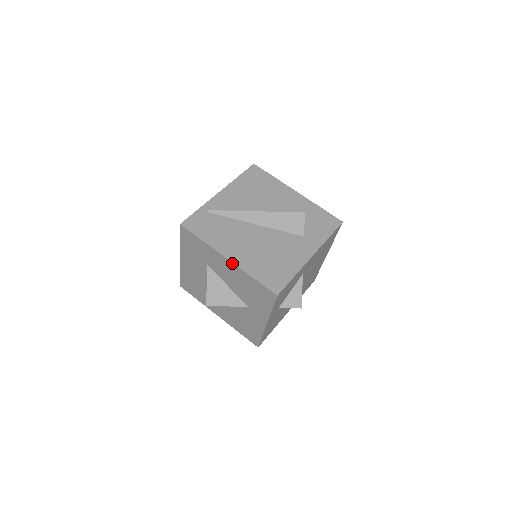
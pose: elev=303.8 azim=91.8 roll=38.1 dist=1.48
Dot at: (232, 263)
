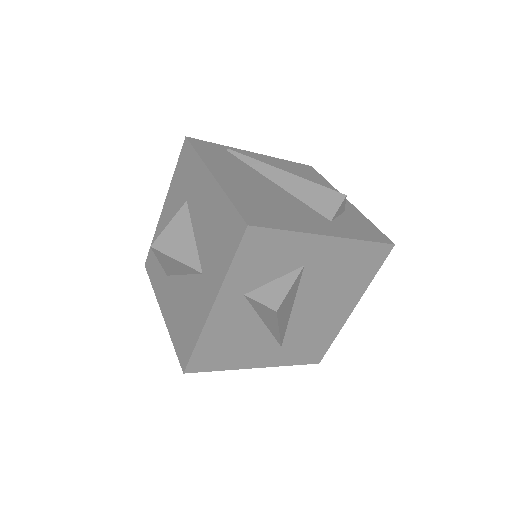
Dot at: (215, 180)
